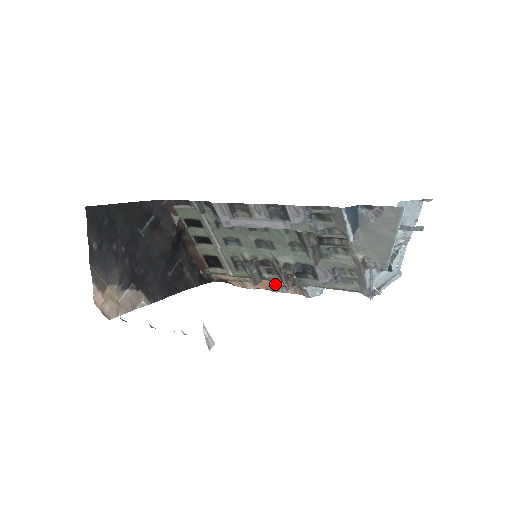
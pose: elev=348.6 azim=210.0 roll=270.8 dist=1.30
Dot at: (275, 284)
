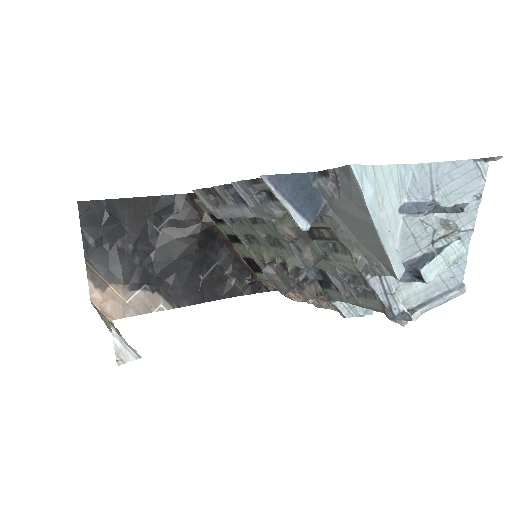
Dot at: occluded
